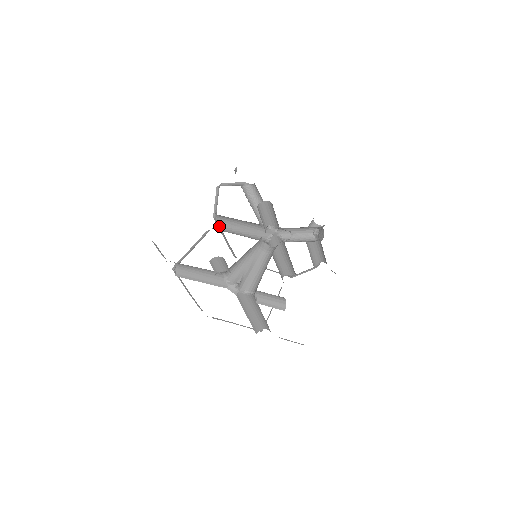
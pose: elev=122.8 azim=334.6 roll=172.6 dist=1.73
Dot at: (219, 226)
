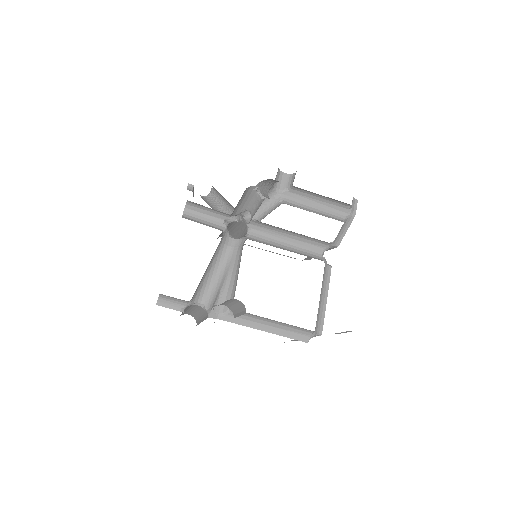
Dot at: occluded
